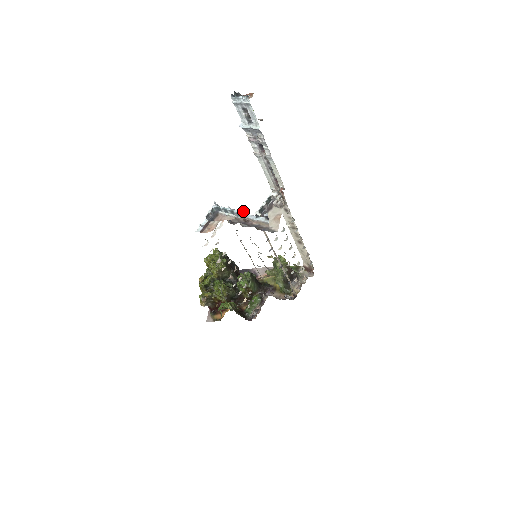
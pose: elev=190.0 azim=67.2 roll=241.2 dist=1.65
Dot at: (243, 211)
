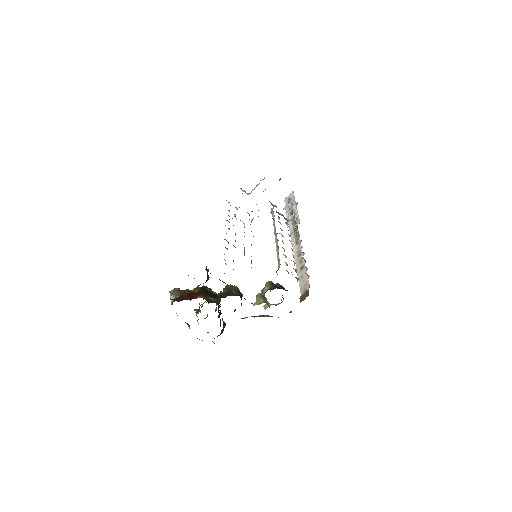
Dot at: occluded
